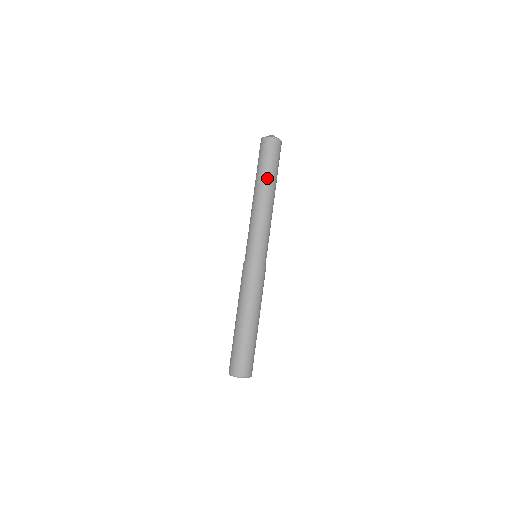
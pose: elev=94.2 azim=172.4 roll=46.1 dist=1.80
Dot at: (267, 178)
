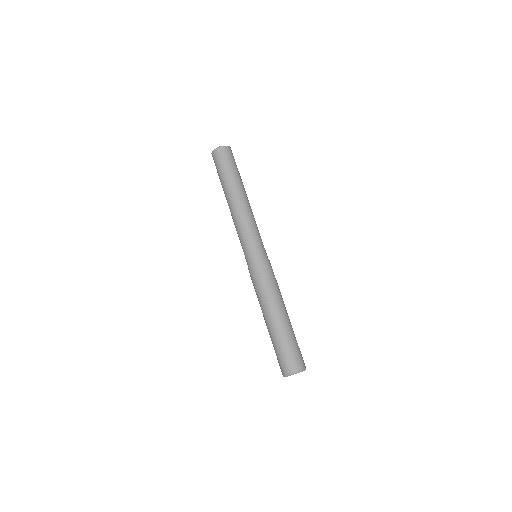
Dot at: (226, 186)
